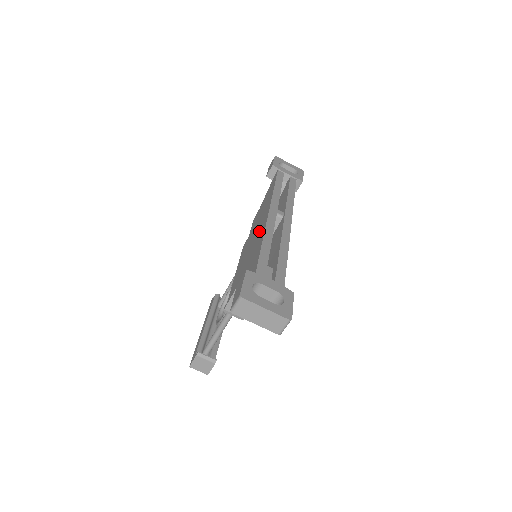
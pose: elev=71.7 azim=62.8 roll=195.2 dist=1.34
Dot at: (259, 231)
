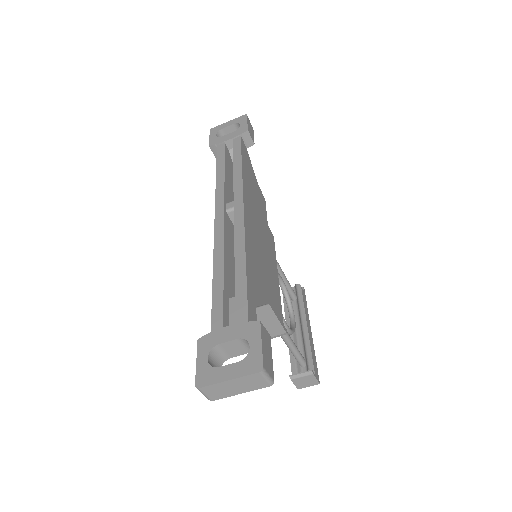
Dot at: occluded
